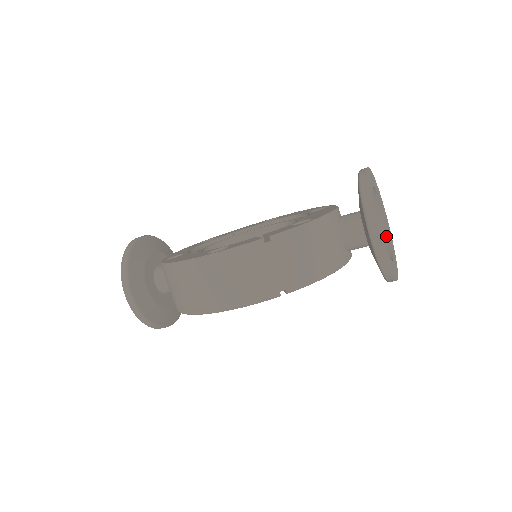
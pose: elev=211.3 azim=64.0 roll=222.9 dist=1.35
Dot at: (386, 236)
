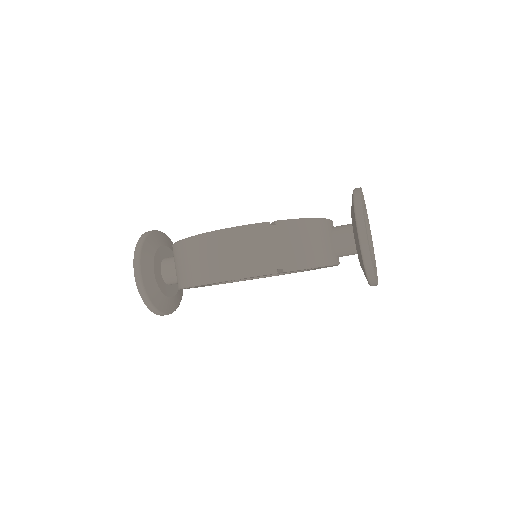
Dot at: occluded
